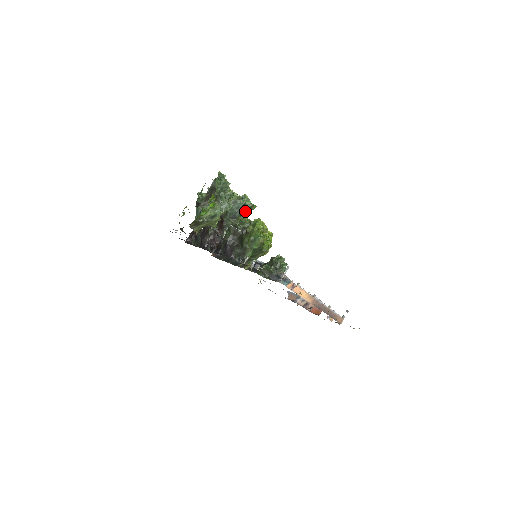
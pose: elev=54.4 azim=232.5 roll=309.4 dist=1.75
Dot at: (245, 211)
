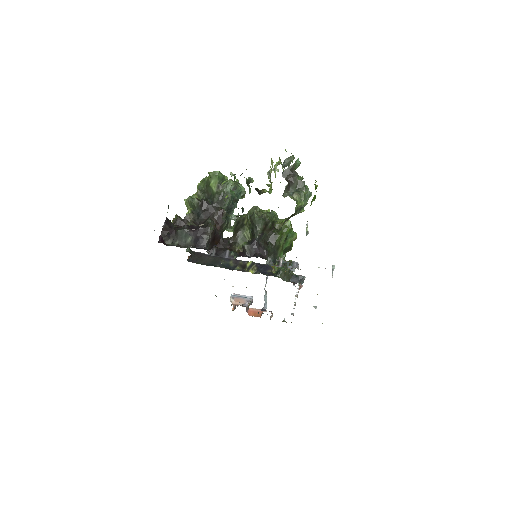
Dot at: (238, 200)
